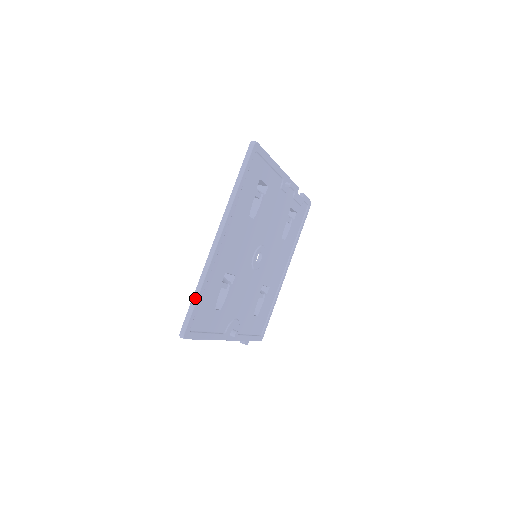
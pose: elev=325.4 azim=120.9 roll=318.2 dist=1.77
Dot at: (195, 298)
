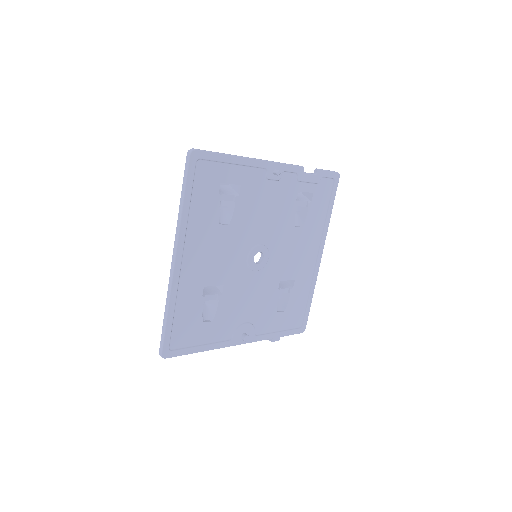
Dot at: (165, 321)
